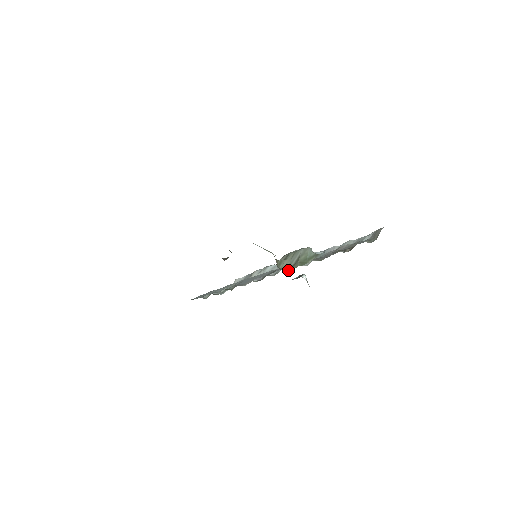
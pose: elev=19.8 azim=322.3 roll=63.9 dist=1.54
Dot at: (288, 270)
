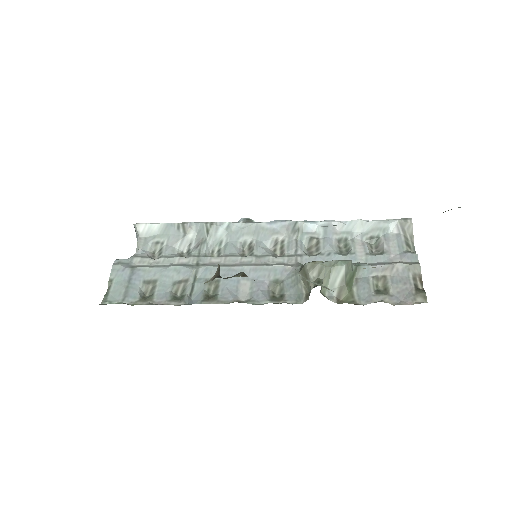
Dot at: (337, 298)
